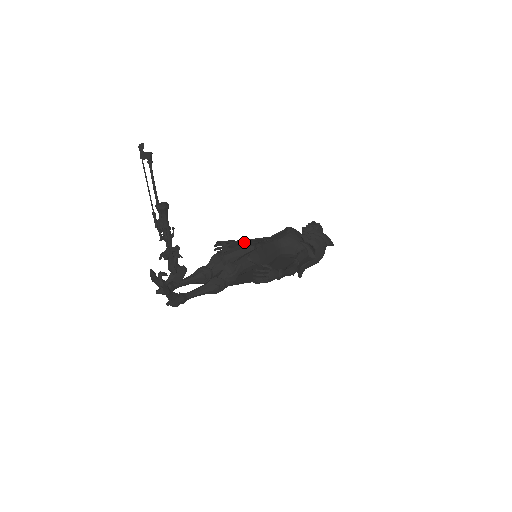
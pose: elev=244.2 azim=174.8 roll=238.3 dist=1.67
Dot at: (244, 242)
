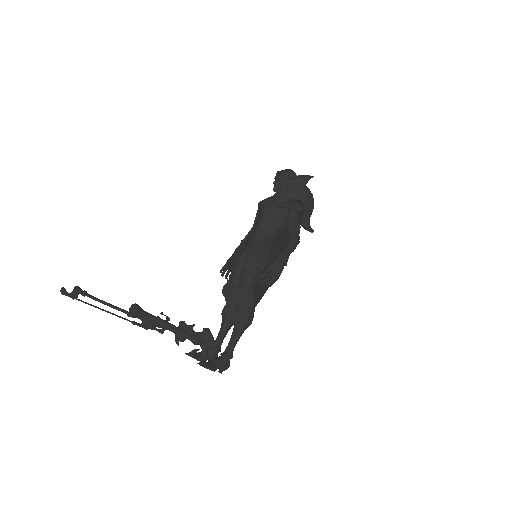
Dot at: (237, 253)
